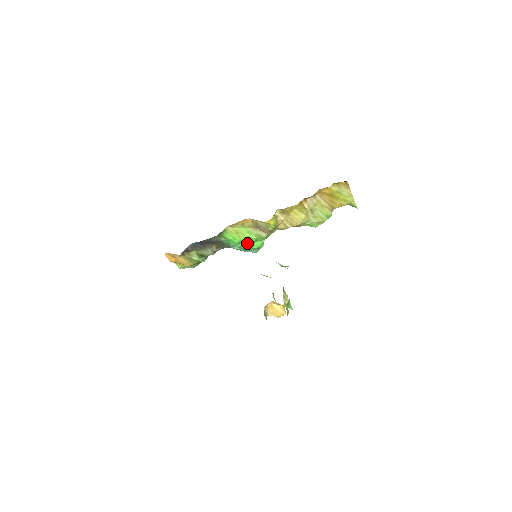
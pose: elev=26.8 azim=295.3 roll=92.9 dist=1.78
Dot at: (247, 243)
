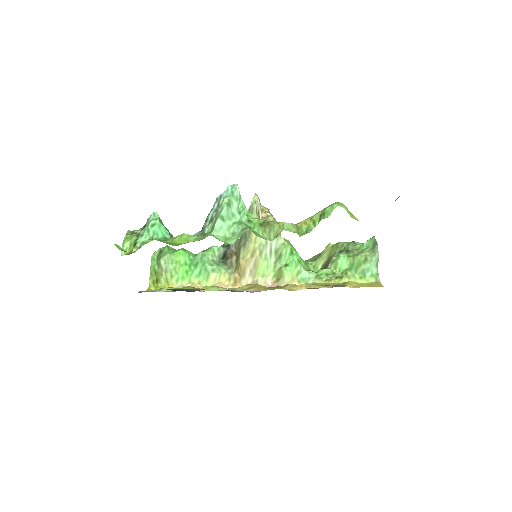
Dot at: occluded
